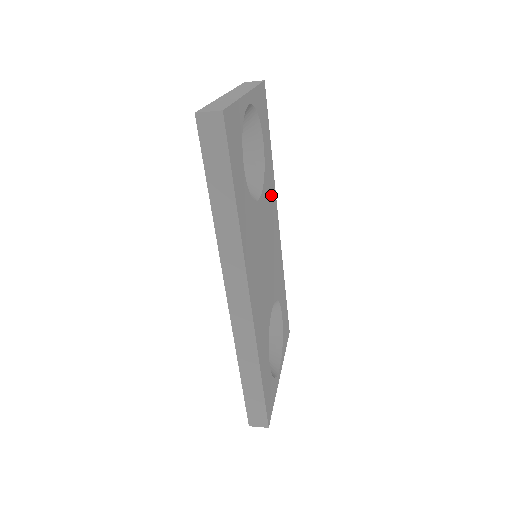
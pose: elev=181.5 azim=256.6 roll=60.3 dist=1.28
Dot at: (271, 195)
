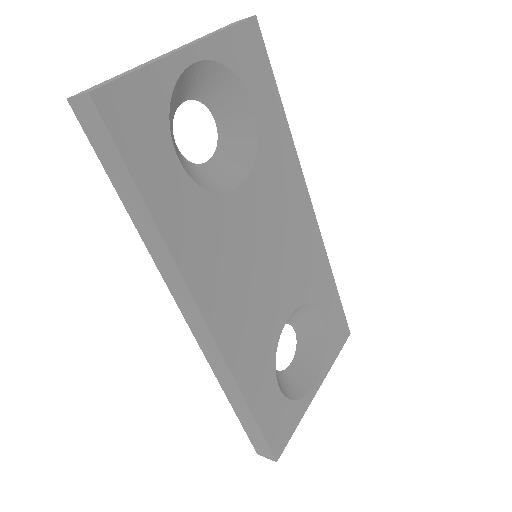
Dot at: (284, 173)
